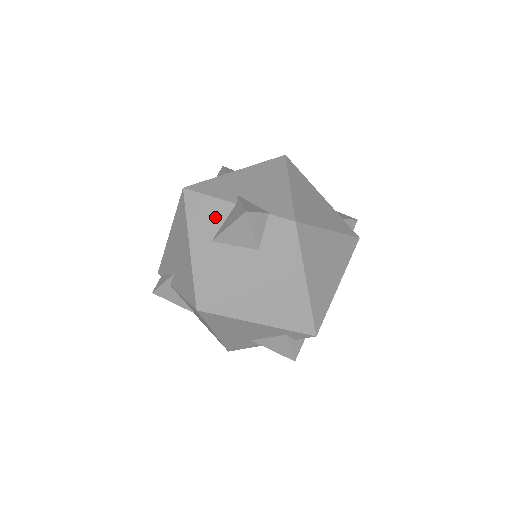
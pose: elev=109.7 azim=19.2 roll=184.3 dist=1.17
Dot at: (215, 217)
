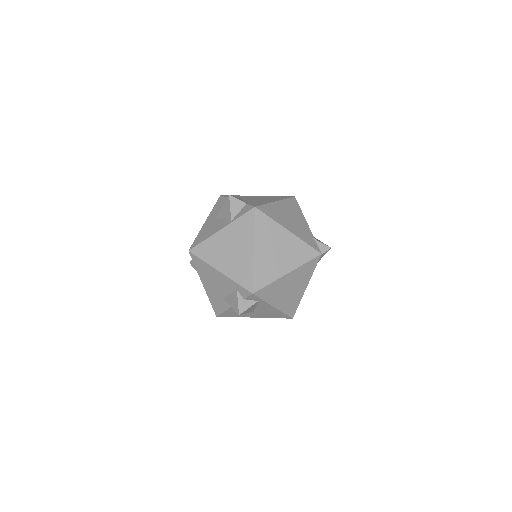
Dot at: occluded
